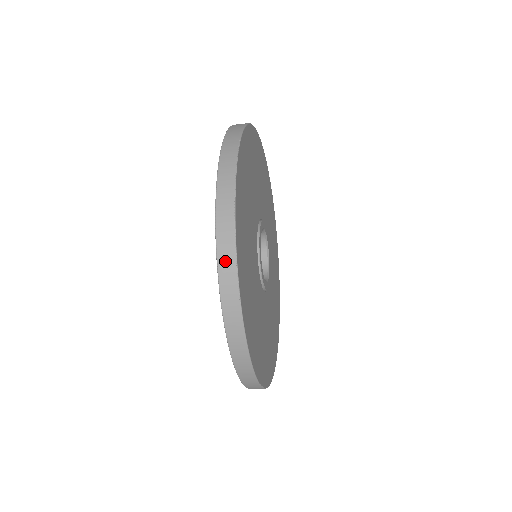
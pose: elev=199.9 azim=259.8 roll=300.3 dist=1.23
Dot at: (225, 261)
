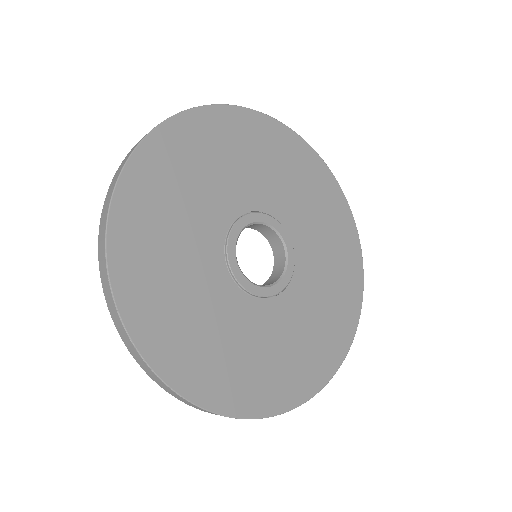
Dot at: (175, 396)
